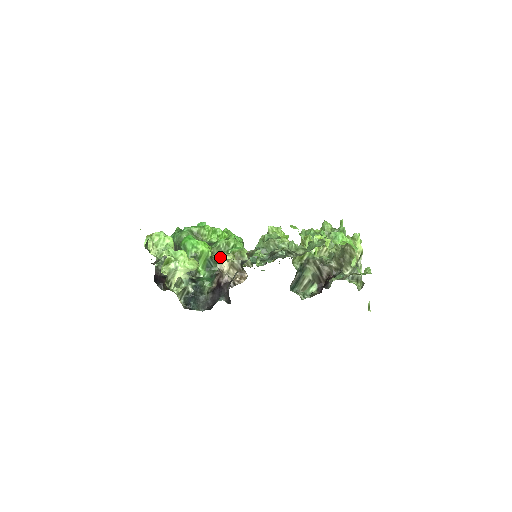
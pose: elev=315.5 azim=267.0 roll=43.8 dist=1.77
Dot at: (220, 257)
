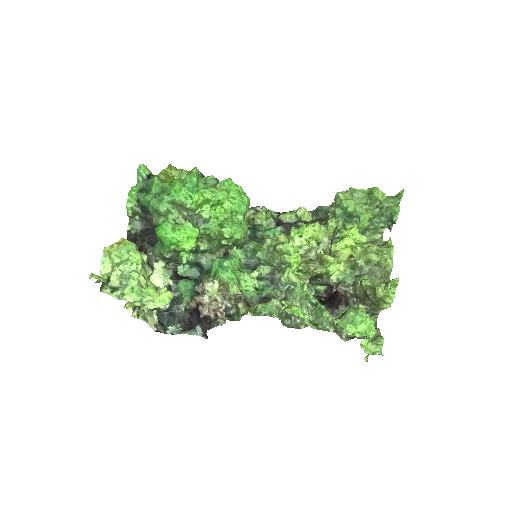
Dot at: (210, 242)
